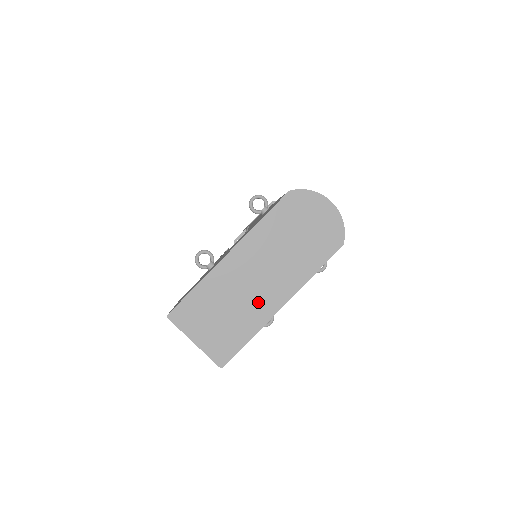
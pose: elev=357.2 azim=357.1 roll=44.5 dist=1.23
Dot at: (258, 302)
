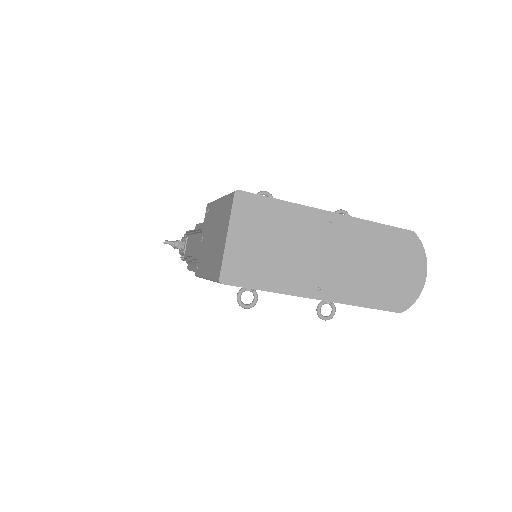
Dot at: (306, 272)
